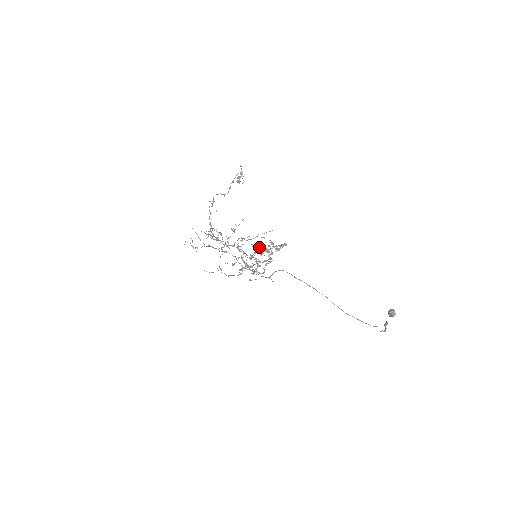
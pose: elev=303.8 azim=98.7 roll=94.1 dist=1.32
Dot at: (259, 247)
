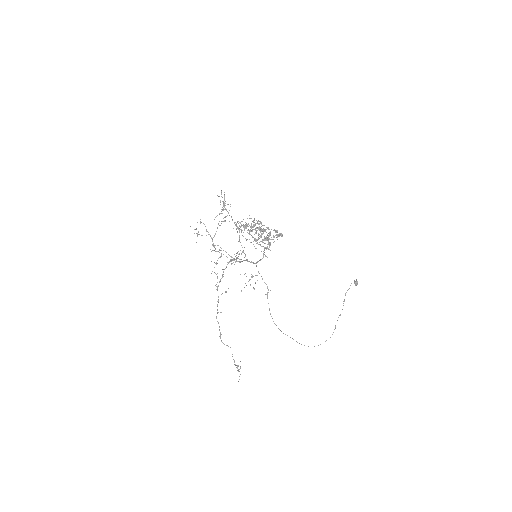
Dot at: (258, 229)
